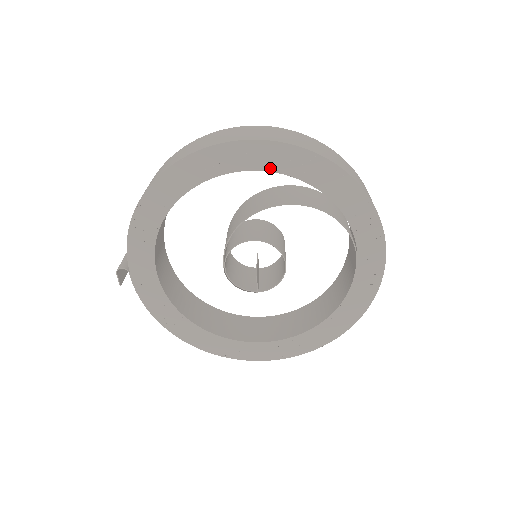
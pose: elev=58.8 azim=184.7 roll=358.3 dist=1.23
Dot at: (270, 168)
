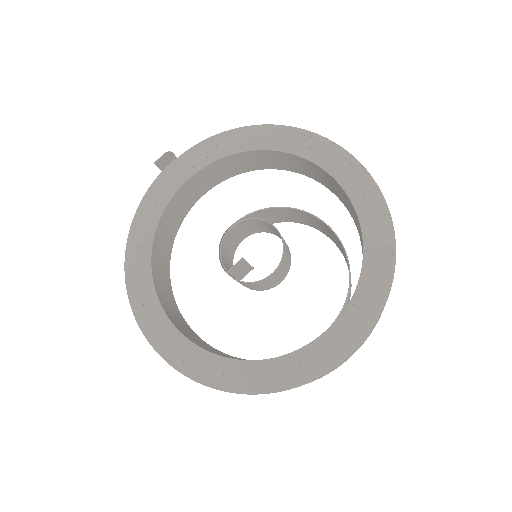
Dot at: (349, 191)
